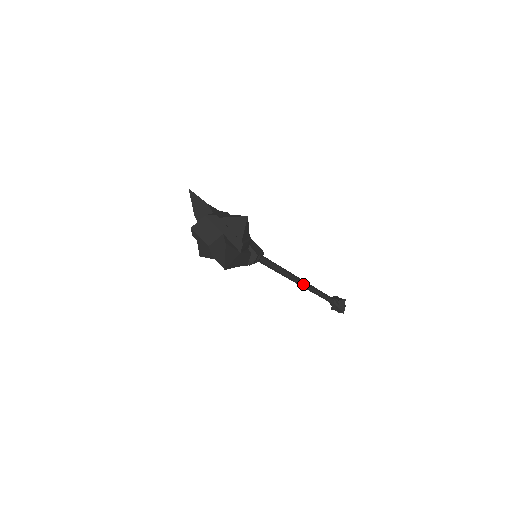
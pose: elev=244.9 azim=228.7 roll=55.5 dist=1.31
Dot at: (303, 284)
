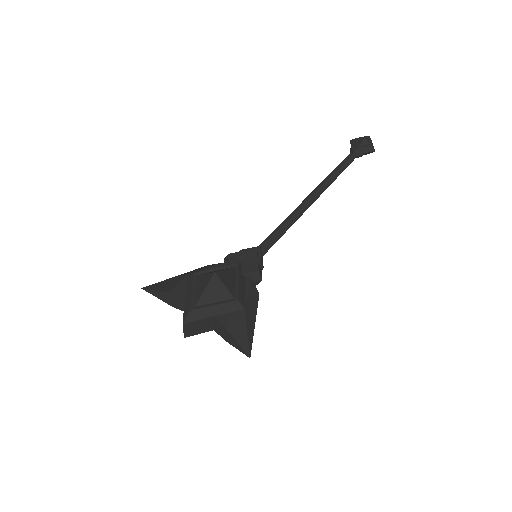
Dot at: (317, 197)
